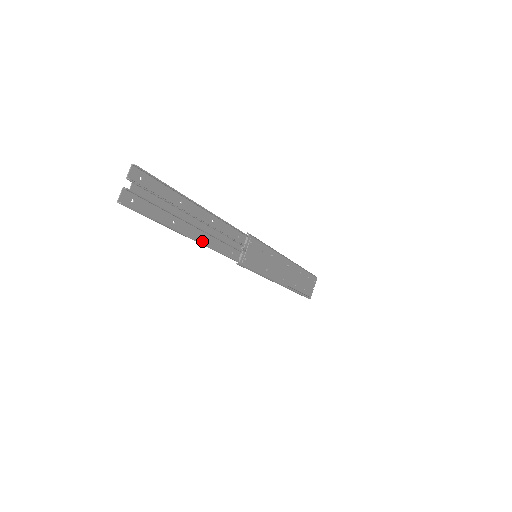
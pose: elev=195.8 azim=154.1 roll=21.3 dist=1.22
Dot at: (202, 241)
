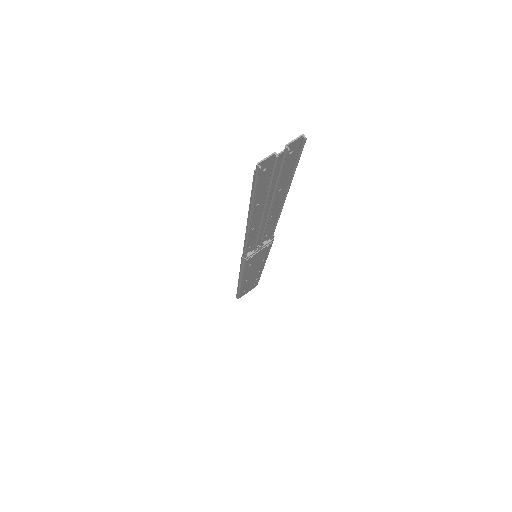
Dot at: occluded
